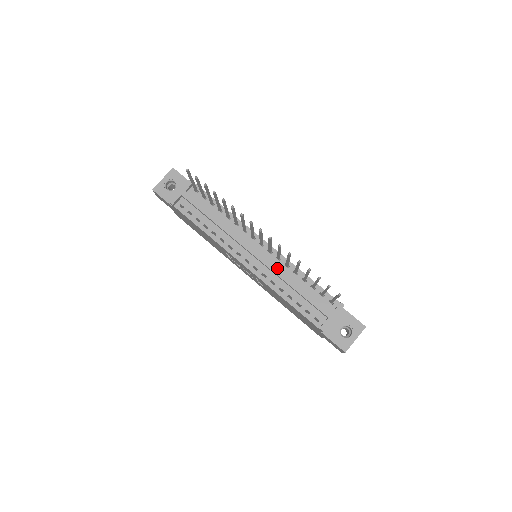
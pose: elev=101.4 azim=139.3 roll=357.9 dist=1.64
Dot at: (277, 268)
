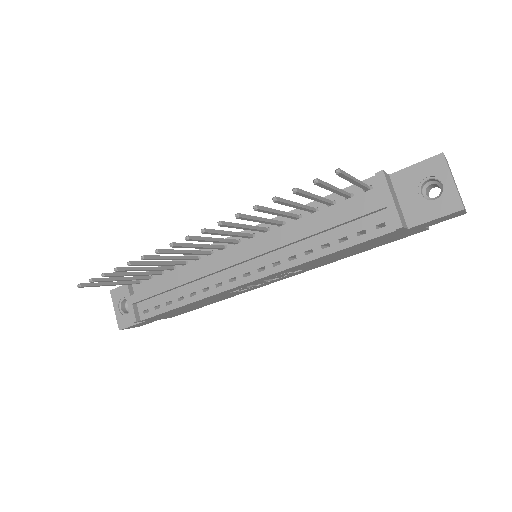
Dot at: (275, 240)
